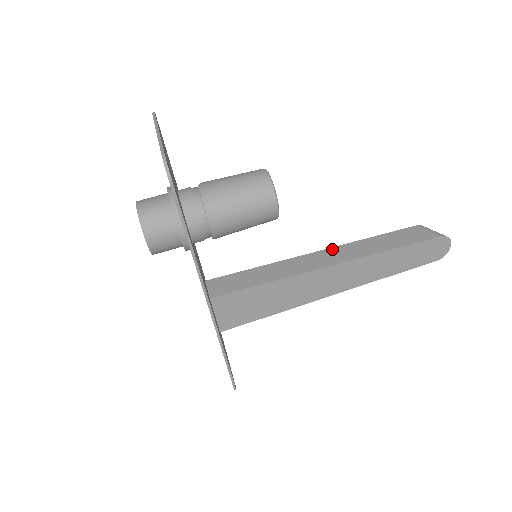
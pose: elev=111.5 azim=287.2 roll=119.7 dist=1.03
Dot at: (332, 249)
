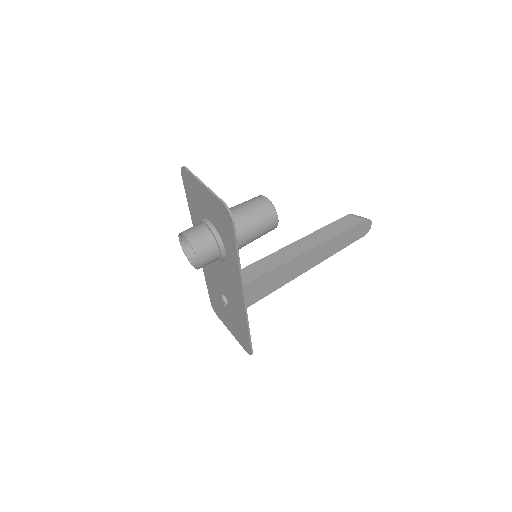
Dot at: (299, 241)
